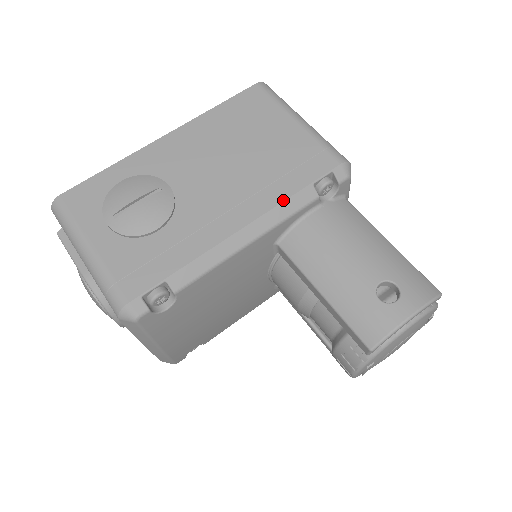
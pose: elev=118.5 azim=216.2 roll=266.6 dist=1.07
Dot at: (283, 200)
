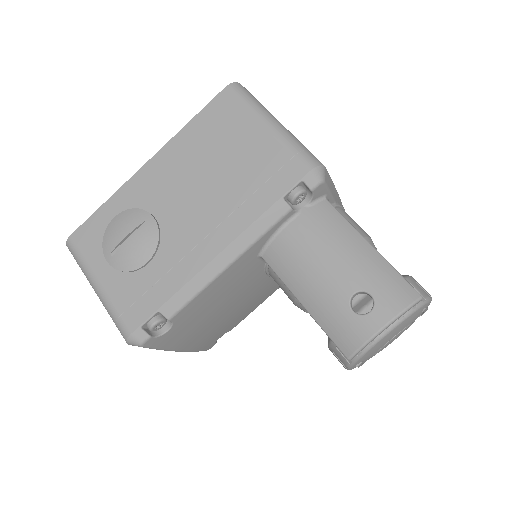
Dot at: (254, 220)
